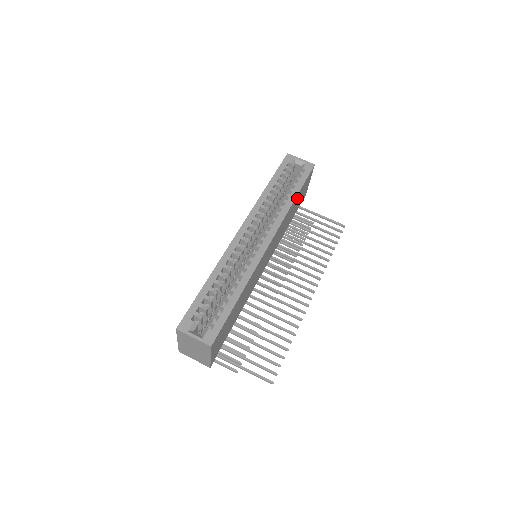
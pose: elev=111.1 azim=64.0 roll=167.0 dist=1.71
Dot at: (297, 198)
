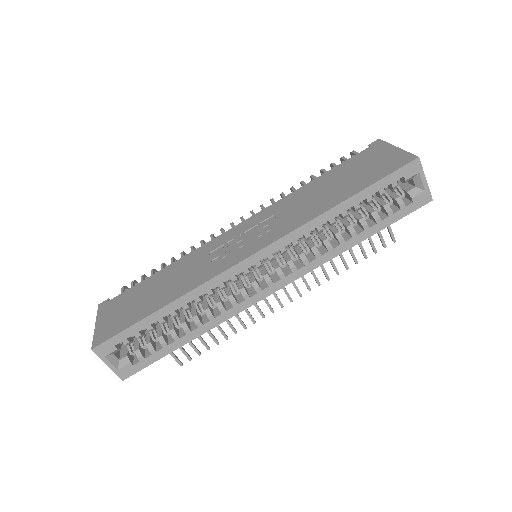
Dot at: occluded
